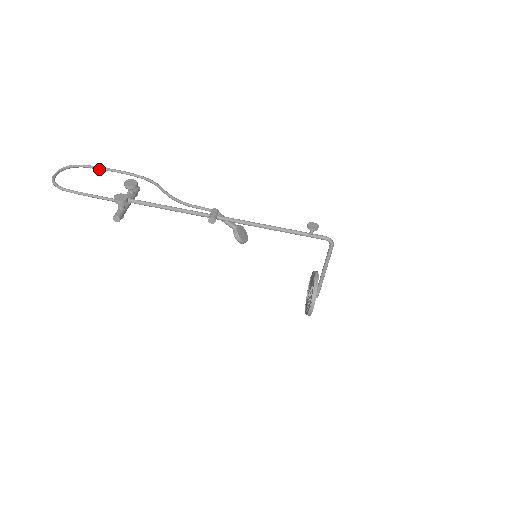
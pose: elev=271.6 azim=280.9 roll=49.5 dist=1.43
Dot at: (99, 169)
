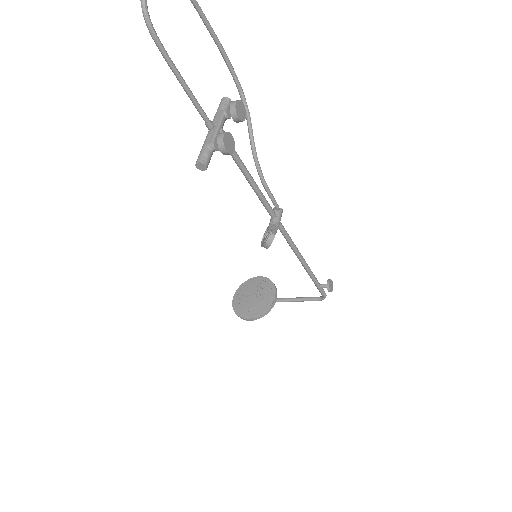
Dot at: (201, 17)
